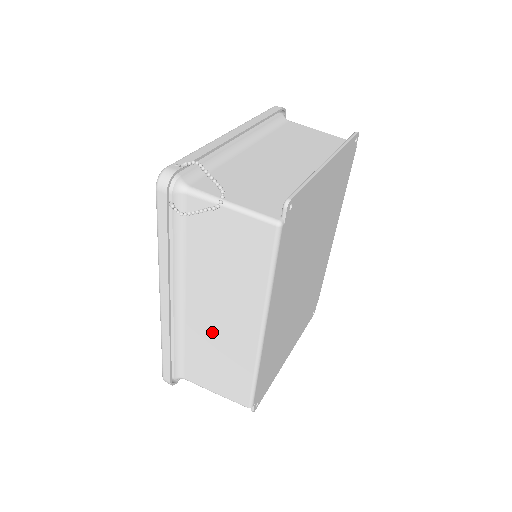
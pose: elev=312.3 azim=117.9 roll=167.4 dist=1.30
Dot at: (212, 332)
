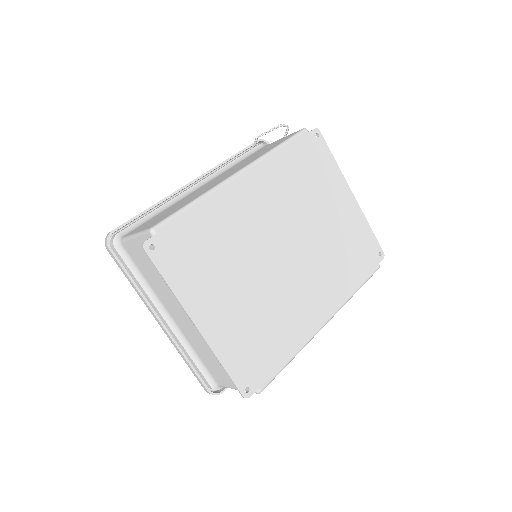
Dot at: occluded
